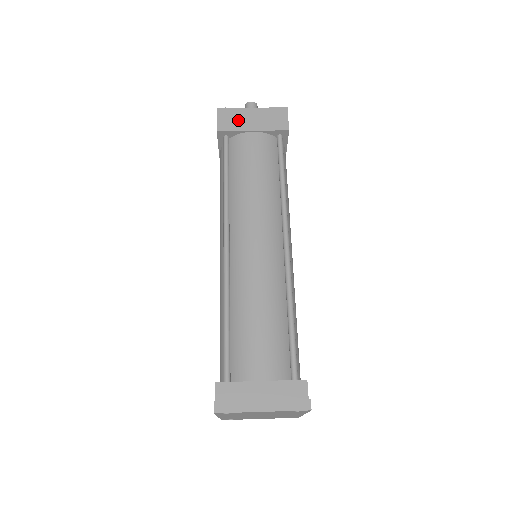
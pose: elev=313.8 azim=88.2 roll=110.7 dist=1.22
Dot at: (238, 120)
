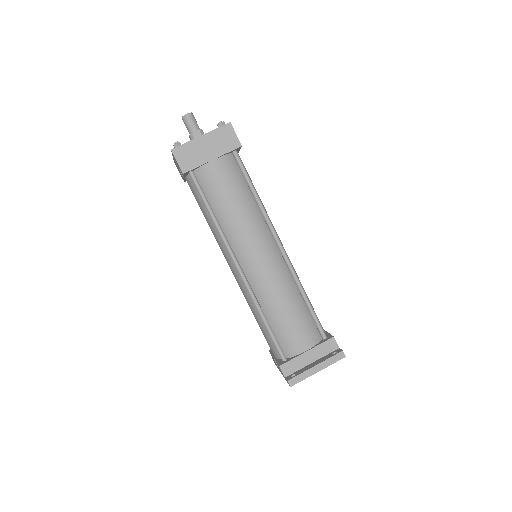
Dot at: (195, 154)
